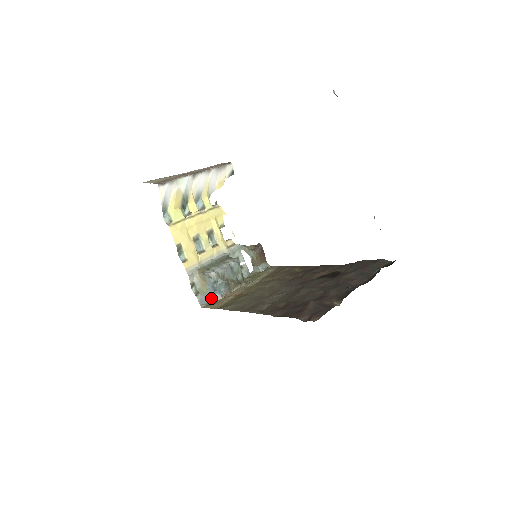
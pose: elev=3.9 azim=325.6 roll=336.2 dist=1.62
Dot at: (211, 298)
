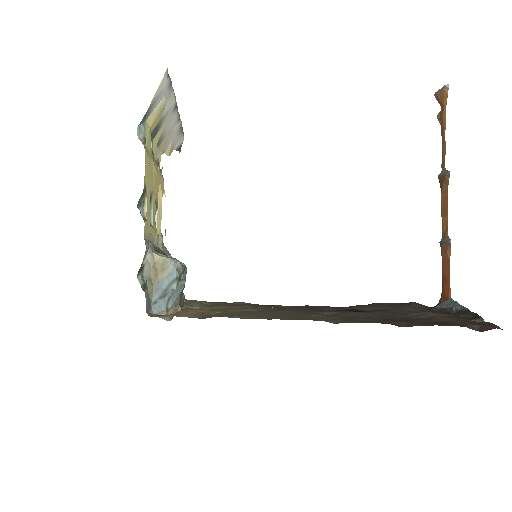
Dot at: (150, 308)
